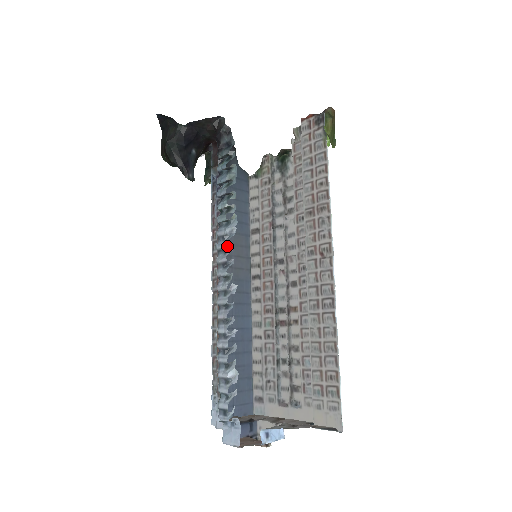
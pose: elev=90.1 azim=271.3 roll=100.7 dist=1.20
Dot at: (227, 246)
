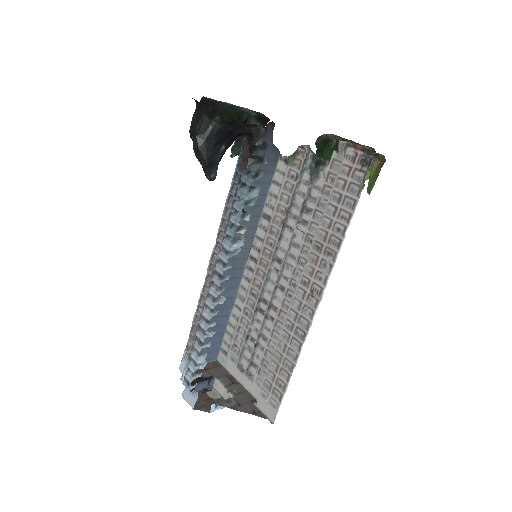
Dot at: (227, 262)
